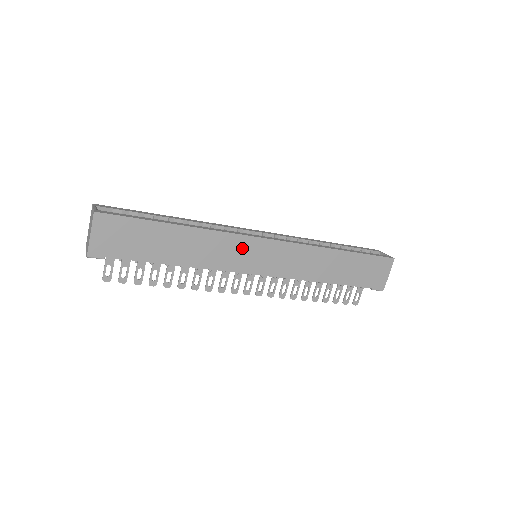
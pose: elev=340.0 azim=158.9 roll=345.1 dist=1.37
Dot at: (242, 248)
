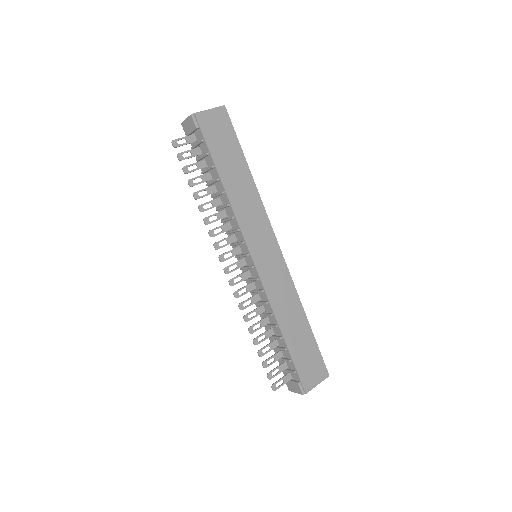
Dot at: (263, 231)
